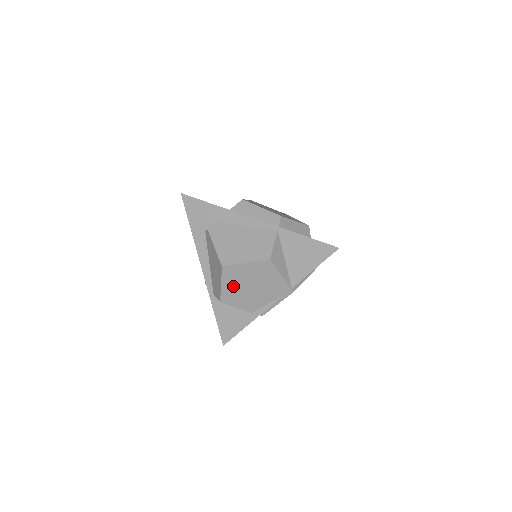
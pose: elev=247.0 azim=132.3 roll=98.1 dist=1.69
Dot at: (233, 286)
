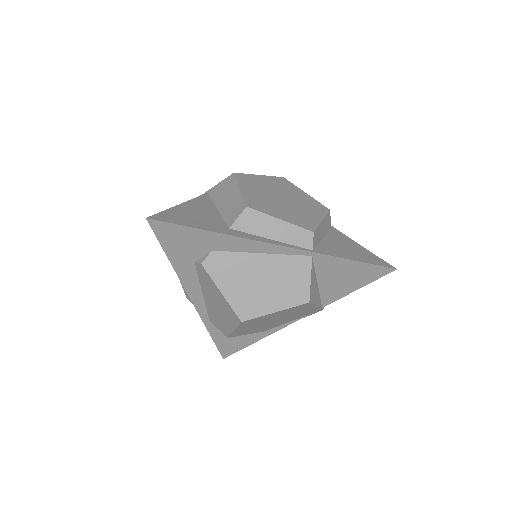
Dot at: (249, 327)
